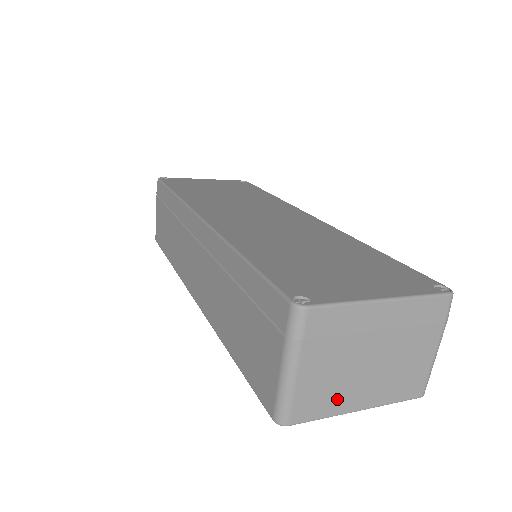
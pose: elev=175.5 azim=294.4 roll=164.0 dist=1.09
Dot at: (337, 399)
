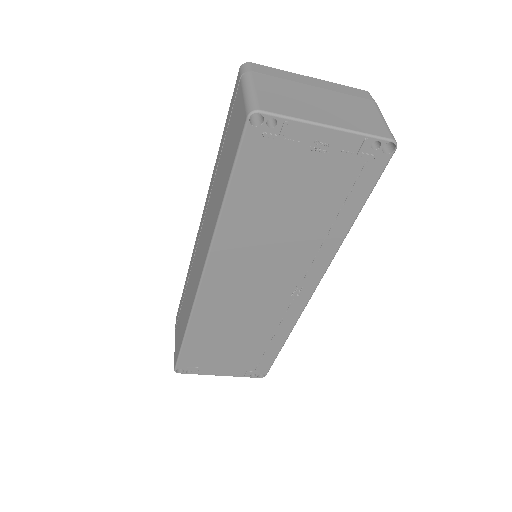
Dot at: (300, 110)
